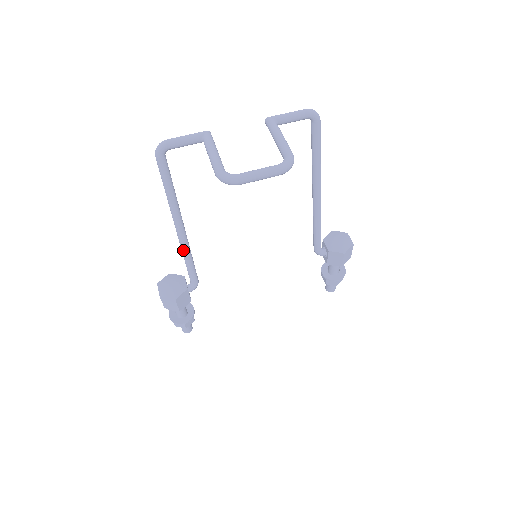
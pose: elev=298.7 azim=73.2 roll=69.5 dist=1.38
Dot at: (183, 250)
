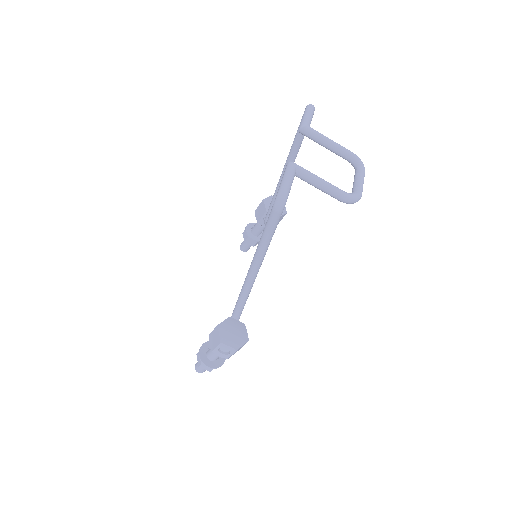
Dot at: (250, 291)
